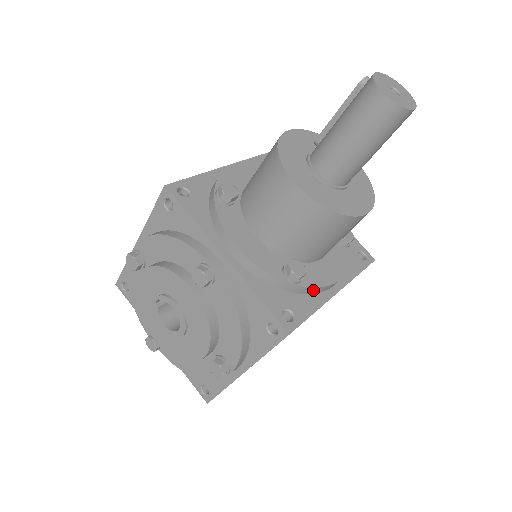
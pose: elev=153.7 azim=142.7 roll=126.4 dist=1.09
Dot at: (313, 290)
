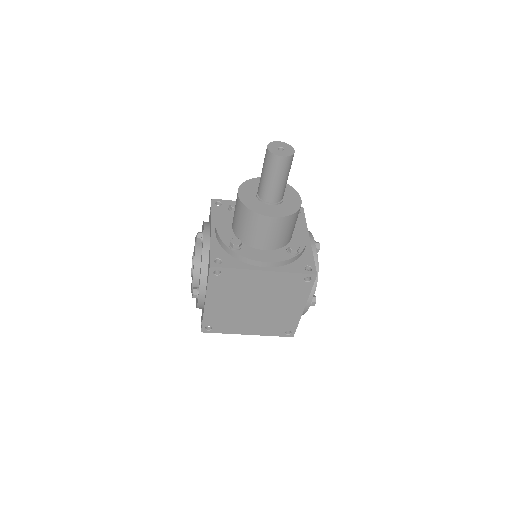
Dot at: (243, 259)
